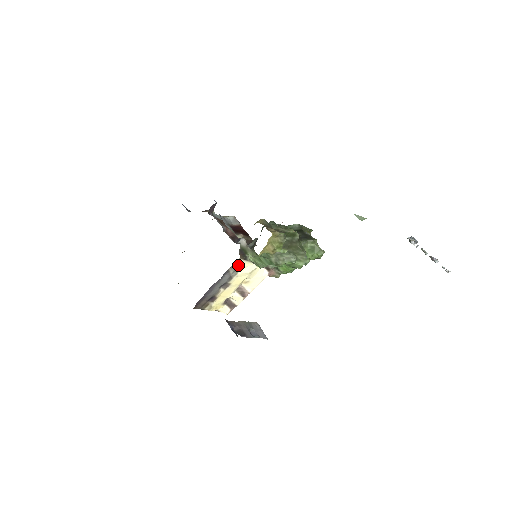
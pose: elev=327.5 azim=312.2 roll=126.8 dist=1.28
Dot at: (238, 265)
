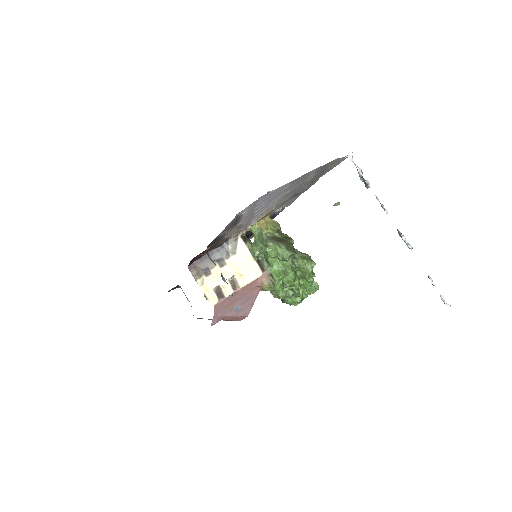
Dot at: (237, 244)
